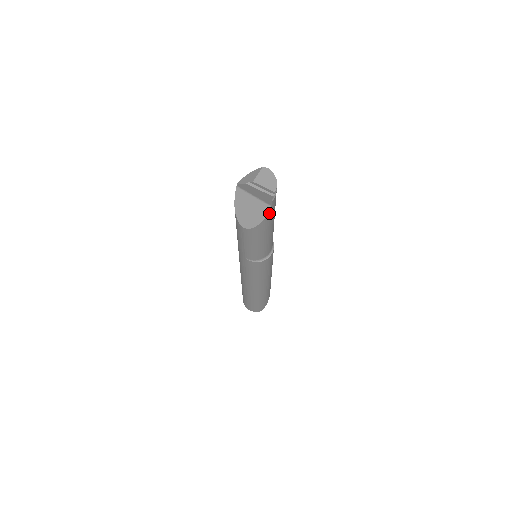
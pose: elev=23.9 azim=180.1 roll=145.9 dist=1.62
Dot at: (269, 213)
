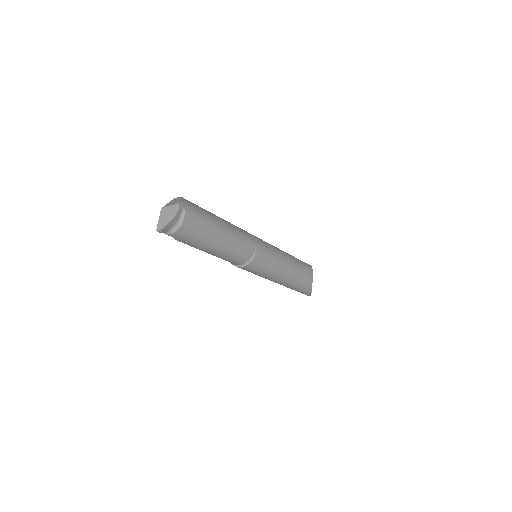
Dot at: (178, 240)
